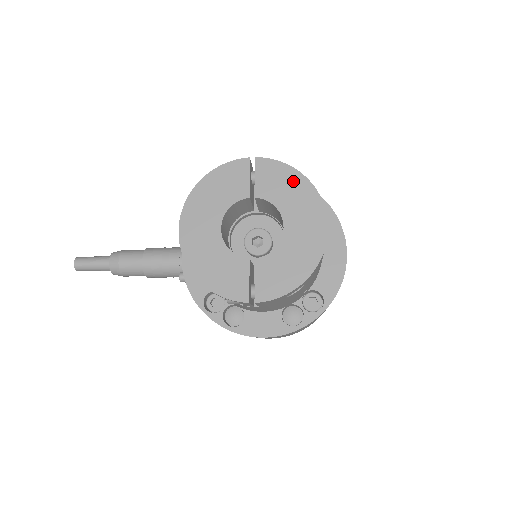
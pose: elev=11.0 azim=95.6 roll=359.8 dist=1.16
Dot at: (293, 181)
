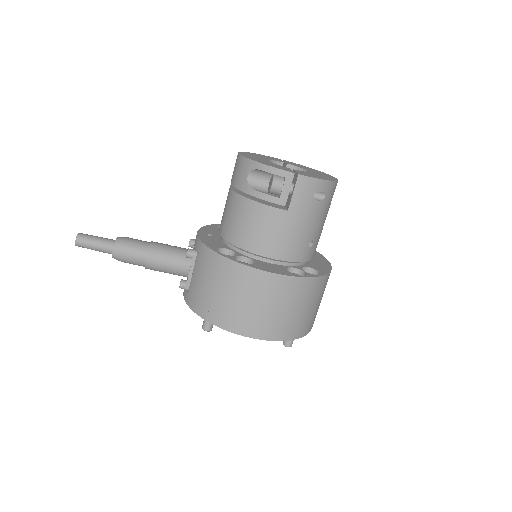
Dot at: (309, 168)
